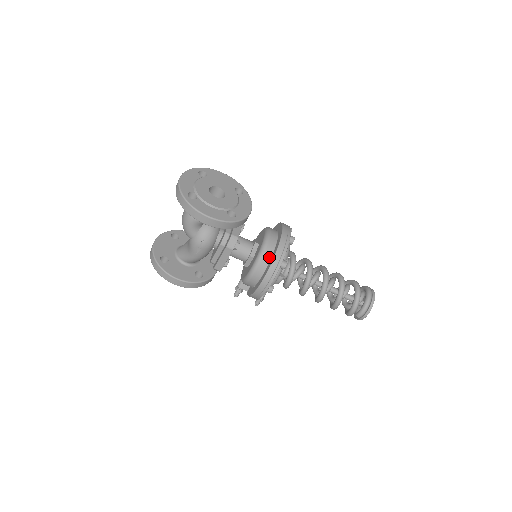
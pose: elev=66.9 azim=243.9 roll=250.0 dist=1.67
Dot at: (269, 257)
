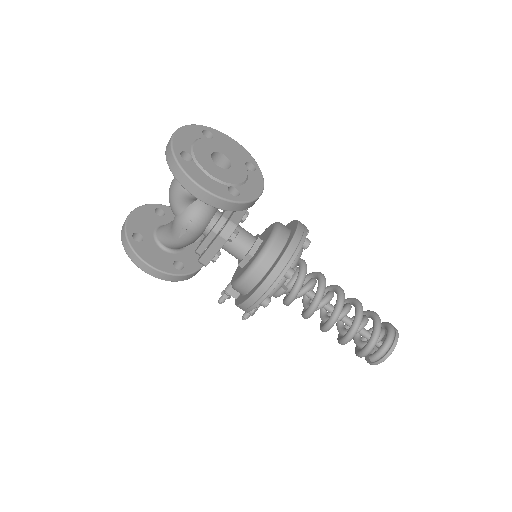
Dot at: (272, 260)
